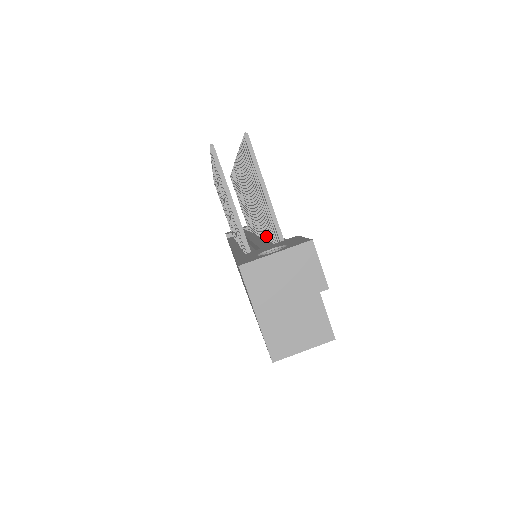
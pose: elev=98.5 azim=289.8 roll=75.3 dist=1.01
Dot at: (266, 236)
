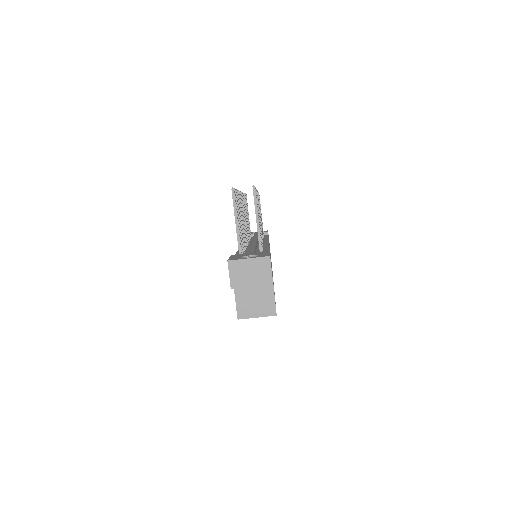
Dot at: occluded
